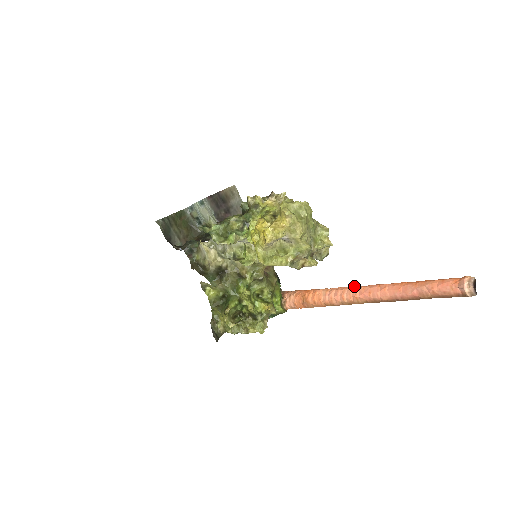
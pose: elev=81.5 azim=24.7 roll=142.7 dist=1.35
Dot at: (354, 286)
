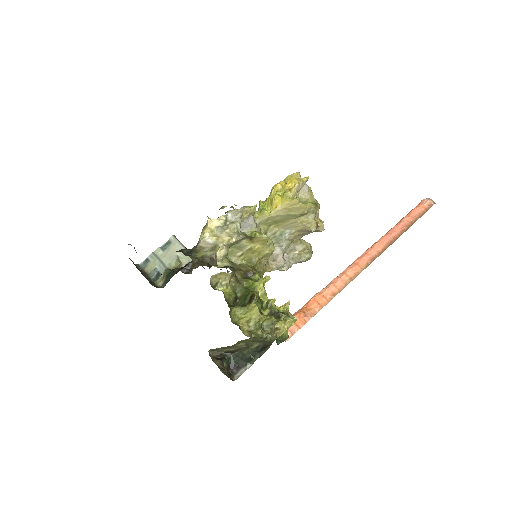
Dot at: (347, 268)
